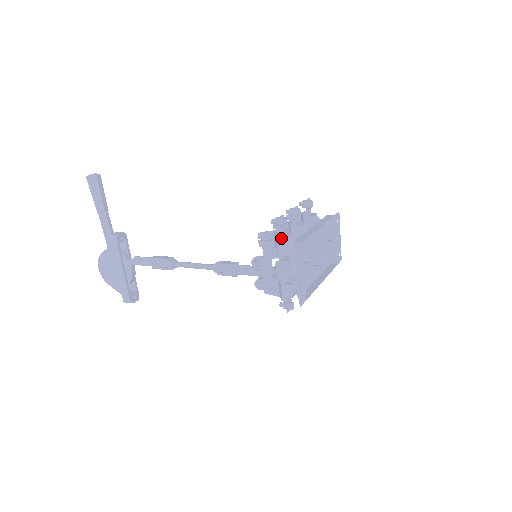
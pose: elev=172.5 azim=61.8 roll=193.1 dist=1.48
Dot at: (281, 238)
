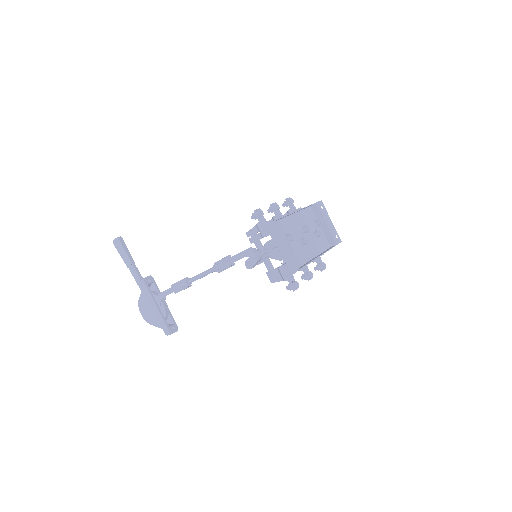
Dot at: (262, 226)
